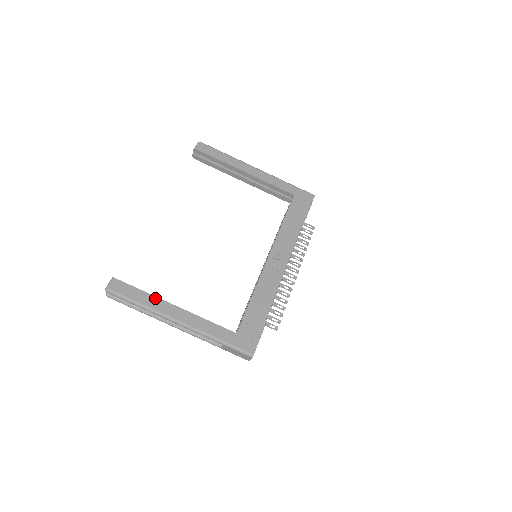
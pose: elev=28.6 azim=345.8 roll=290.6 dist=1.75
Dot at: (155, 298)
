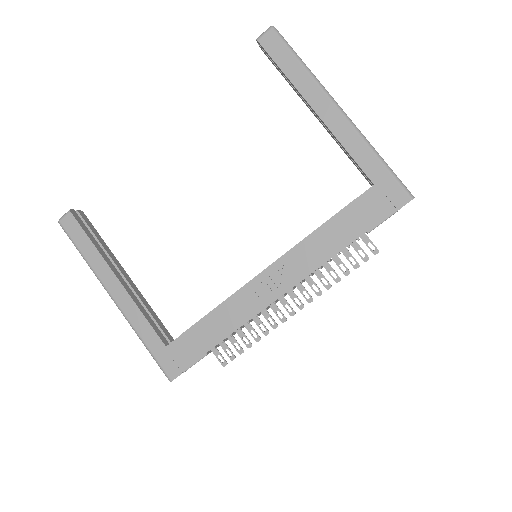
Dot at: (100, 257)
